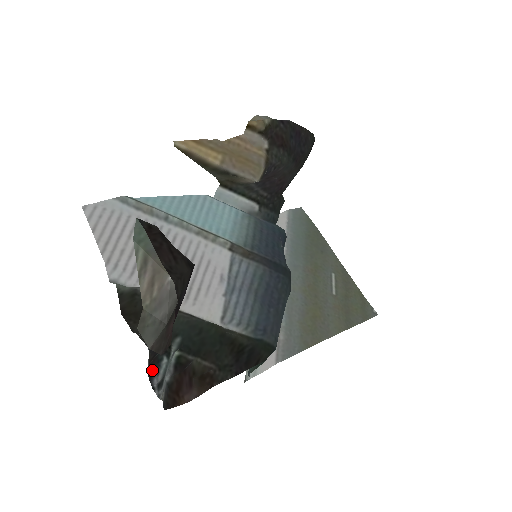
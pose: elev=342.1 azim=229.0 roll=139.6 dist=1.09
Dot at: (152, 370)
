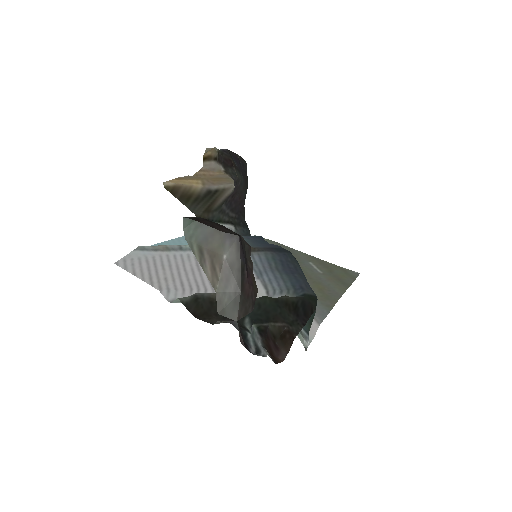
Dot at: (245, 344)
